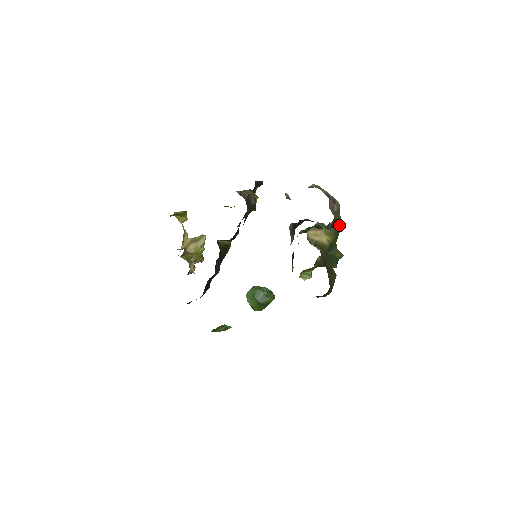
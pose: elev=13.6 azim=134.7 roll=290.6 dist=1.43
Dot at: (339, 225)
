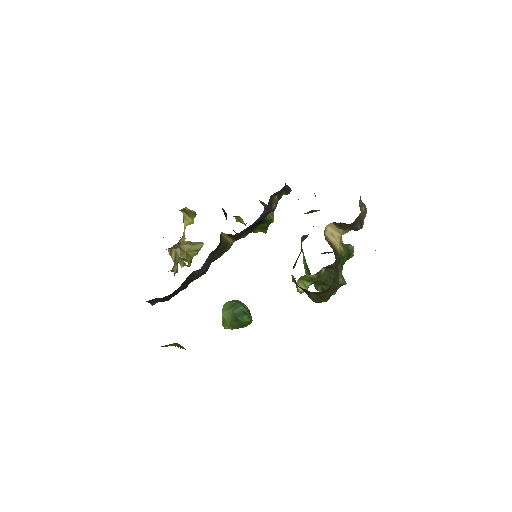
Dot at: occluded
